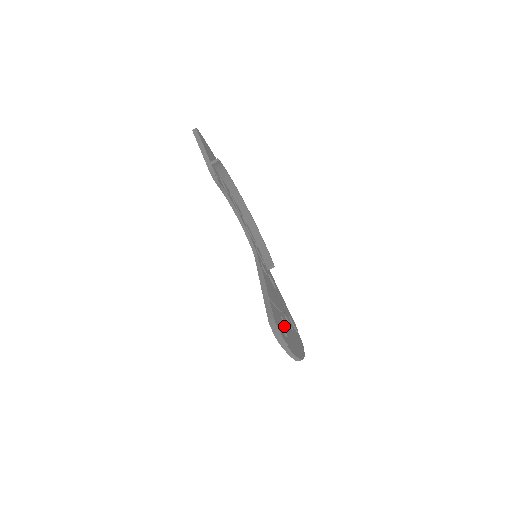
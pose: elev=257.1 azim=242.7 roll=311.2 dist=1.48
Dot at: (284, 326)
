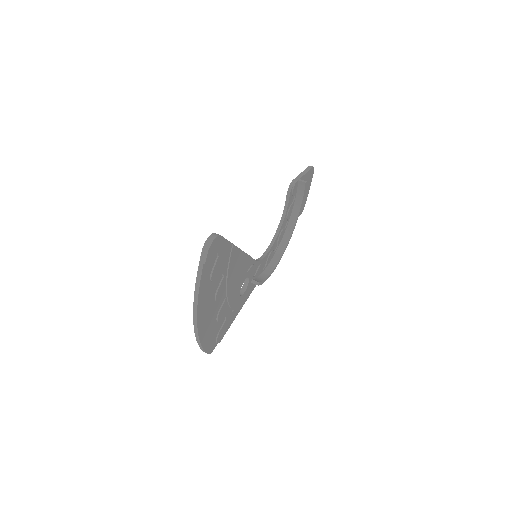
Dot at: (217, 275)
